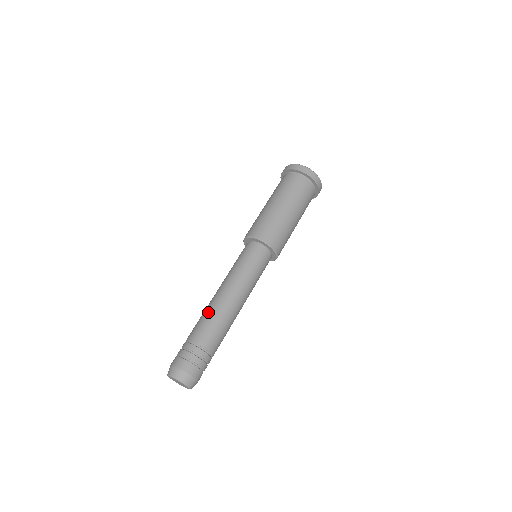
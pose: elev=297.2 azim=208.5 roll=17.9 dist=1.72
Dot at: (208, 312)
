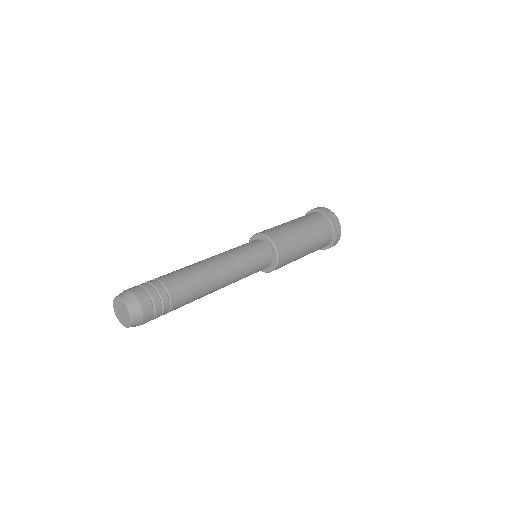
Dot at: occluded
